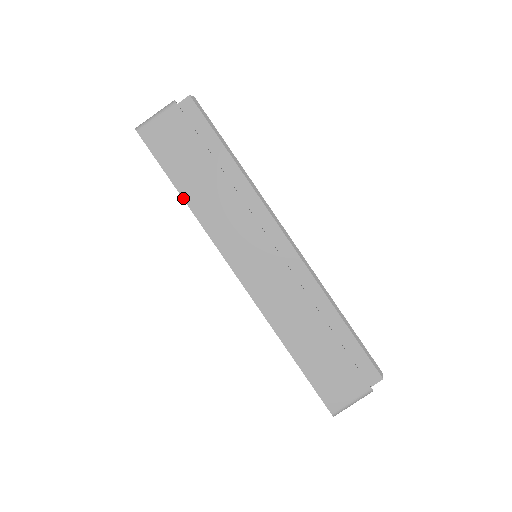
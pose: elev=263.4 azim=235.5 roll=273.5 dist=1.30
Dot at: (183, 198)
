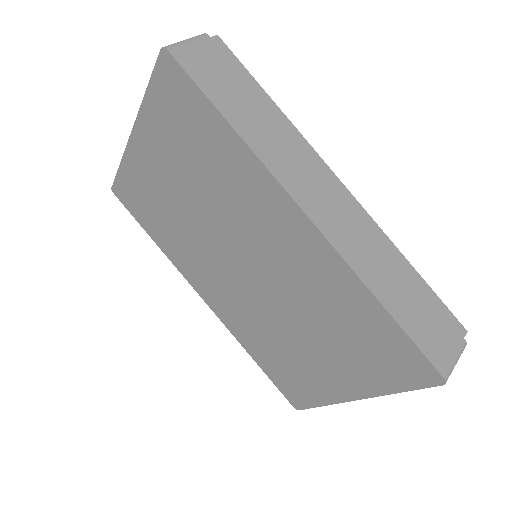
Dot at: (231, 125)
